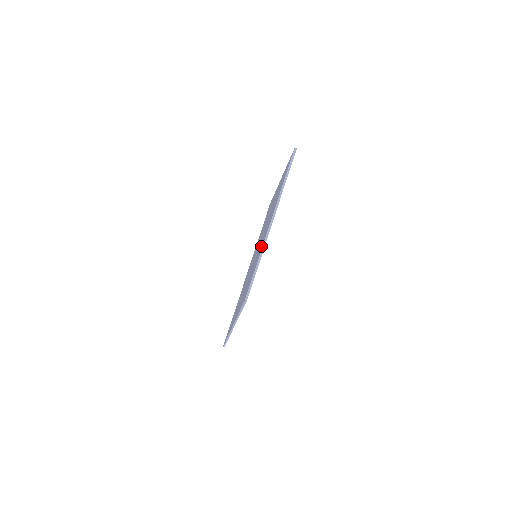
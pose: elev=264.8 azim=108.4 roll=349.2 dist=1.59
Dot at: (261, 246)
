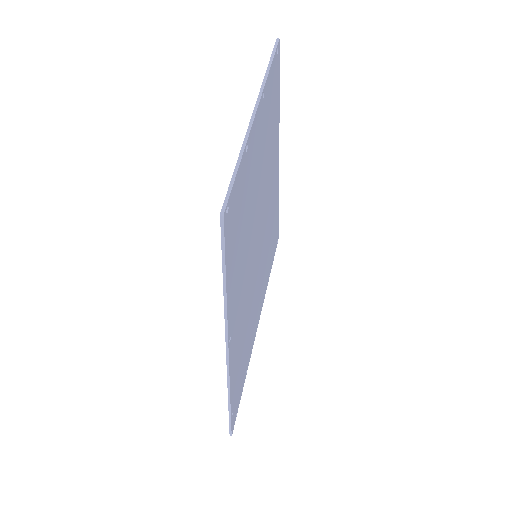
Dot at: occluded
